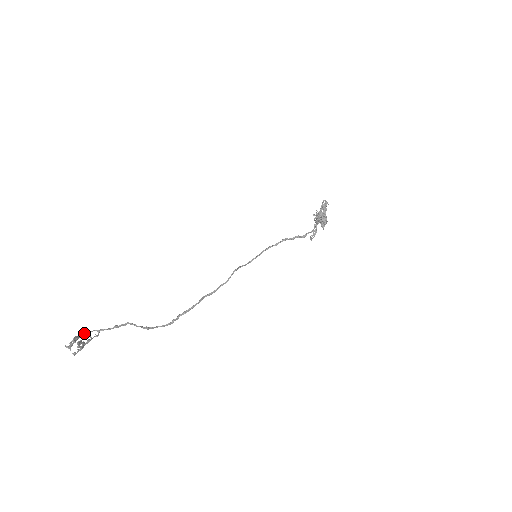
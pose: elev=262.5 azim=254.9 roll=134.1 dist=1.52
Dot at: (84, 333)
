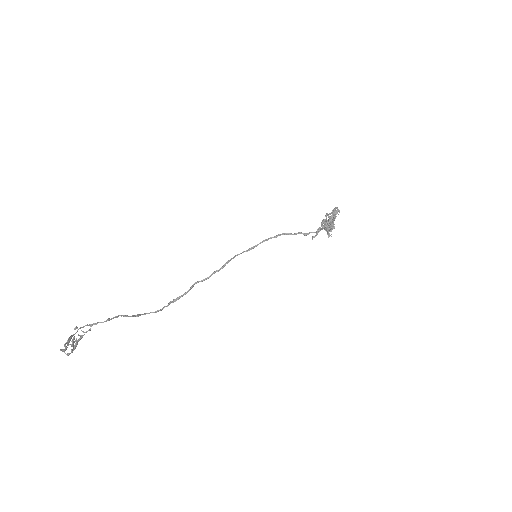
Dot at: (77, 330)
